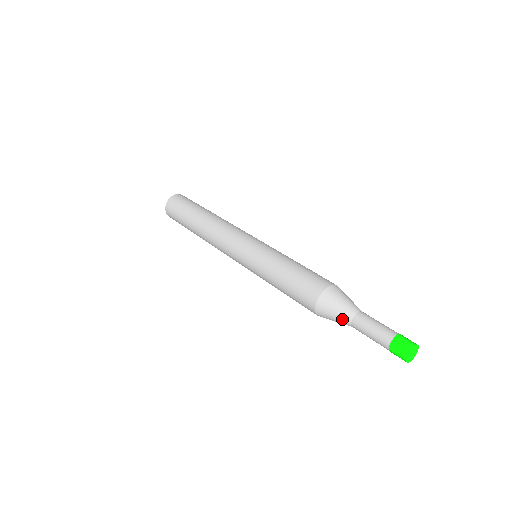
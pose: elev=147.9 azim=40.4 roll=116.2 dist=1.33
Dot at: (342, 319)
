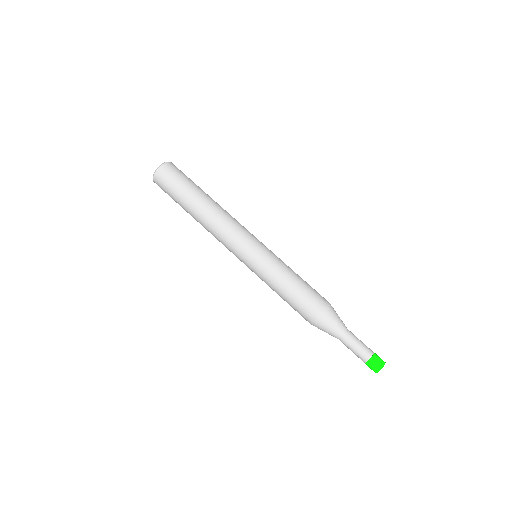
Dot at: (335, 333)
